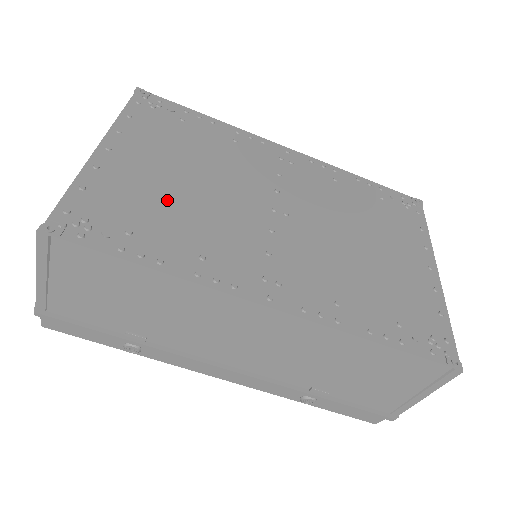
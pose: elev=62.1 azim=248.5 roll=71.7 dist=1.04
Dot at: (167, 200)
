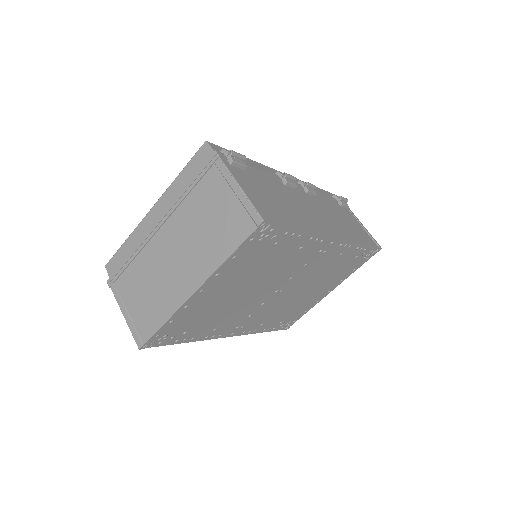
Dot at: (217, 310)
